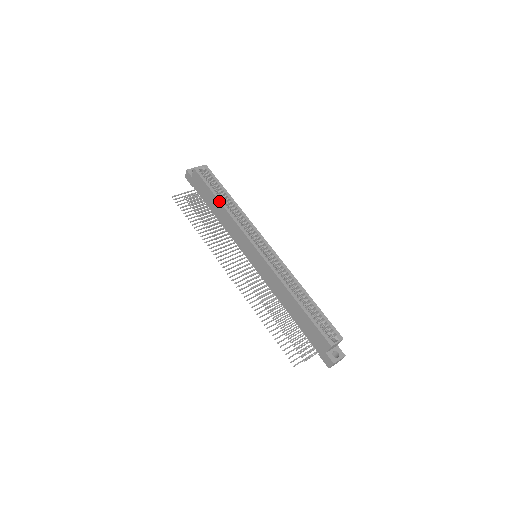
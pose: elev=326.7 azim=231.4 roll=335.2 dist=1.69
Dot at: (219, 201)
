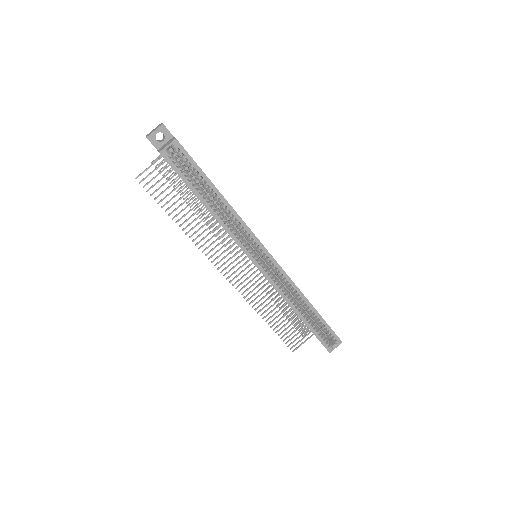
Dot at: occluded
